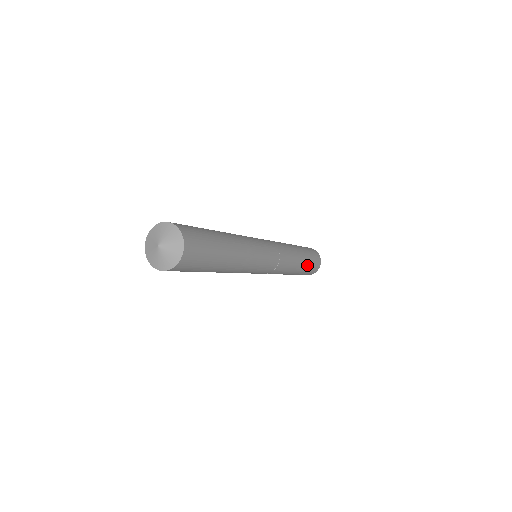
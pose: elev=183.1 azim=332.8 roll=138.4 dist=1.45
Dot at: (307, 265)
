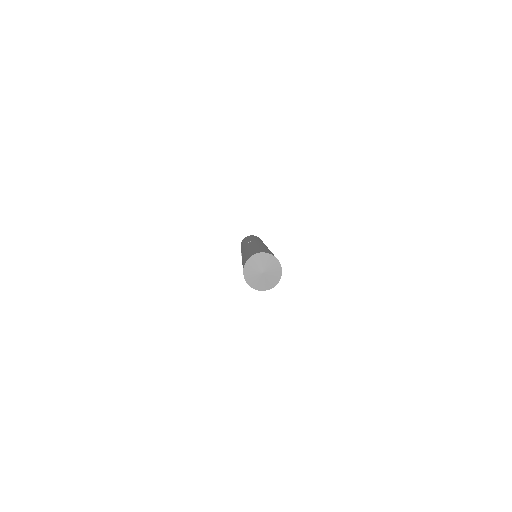
Dot at: occluded
